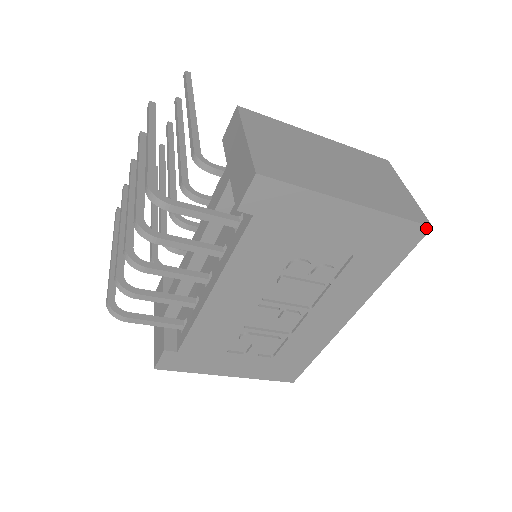
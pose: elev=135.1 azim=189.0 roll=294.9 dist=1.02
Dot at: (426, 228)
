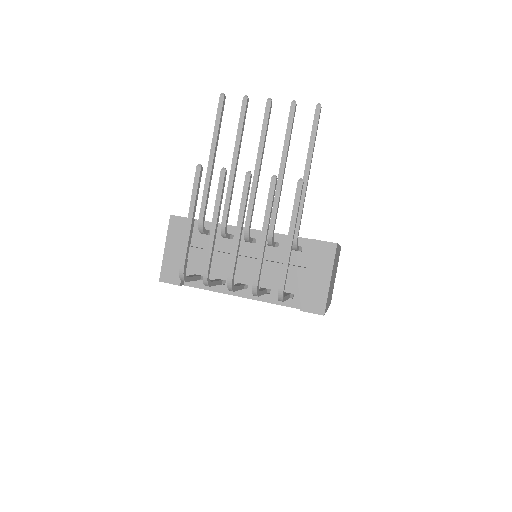
Dot at: occluded
